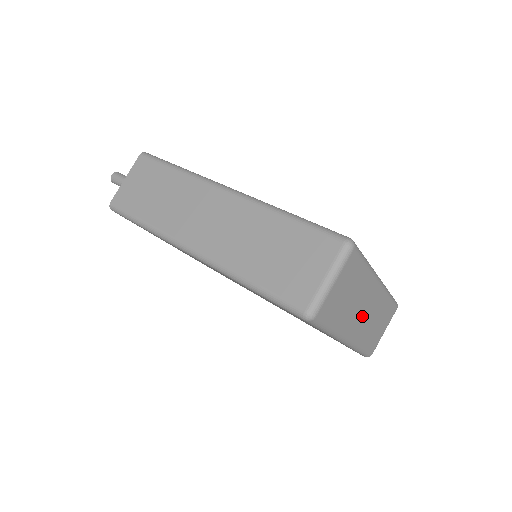
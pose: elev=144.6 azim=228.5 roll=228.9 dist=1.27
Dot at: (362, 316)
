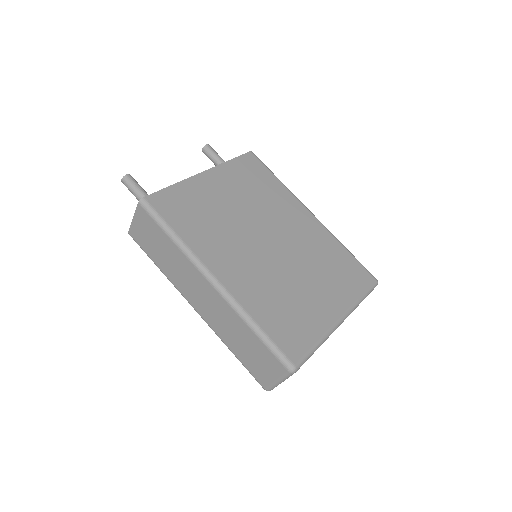
Dot at: occluded
